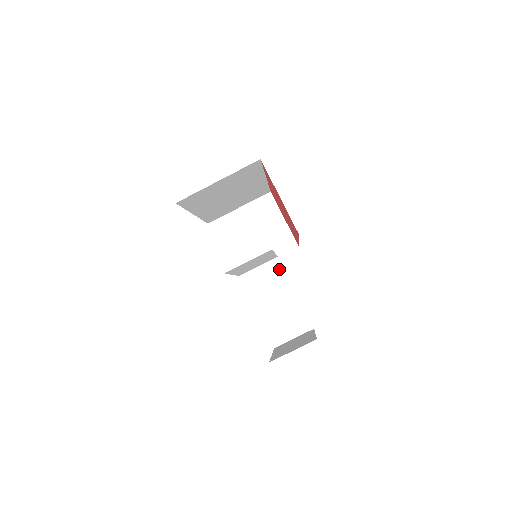
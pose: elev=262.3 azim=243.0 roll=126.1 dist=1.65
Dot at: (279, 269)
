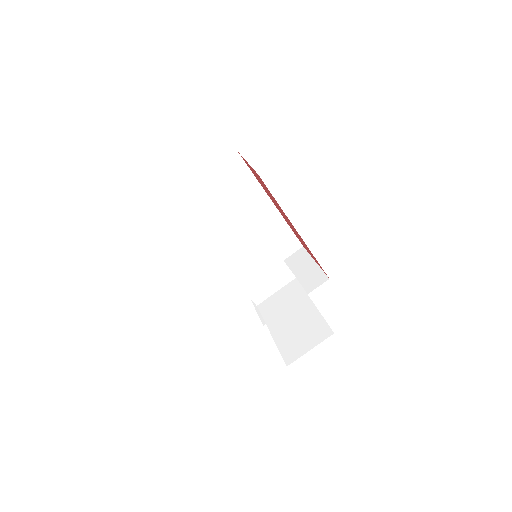
Dot at: (297, 288)
